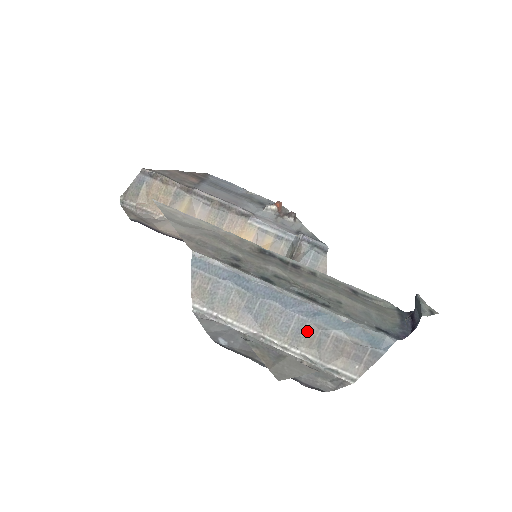
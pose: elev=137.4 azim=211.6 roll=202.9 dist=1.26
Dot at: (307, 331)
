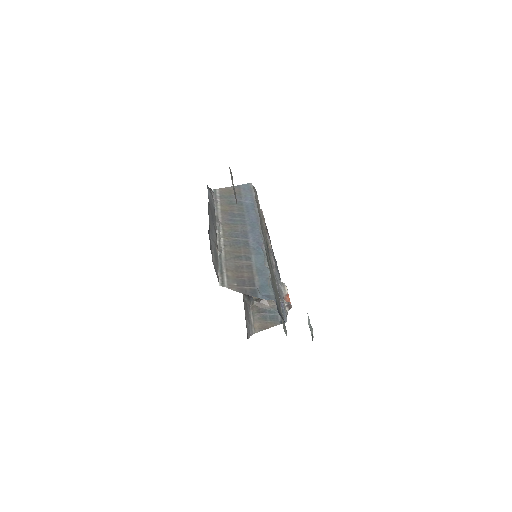
Dot at: (242, 248)
